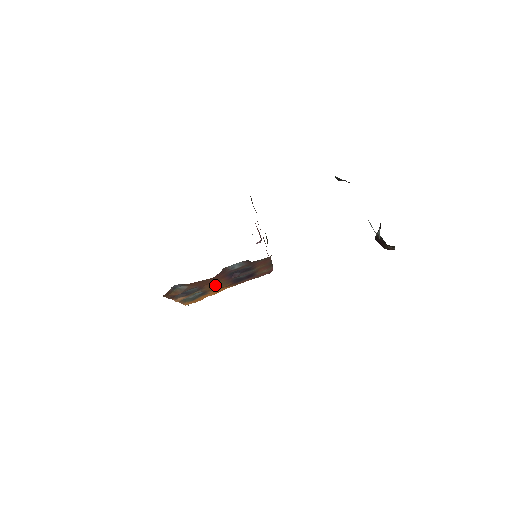
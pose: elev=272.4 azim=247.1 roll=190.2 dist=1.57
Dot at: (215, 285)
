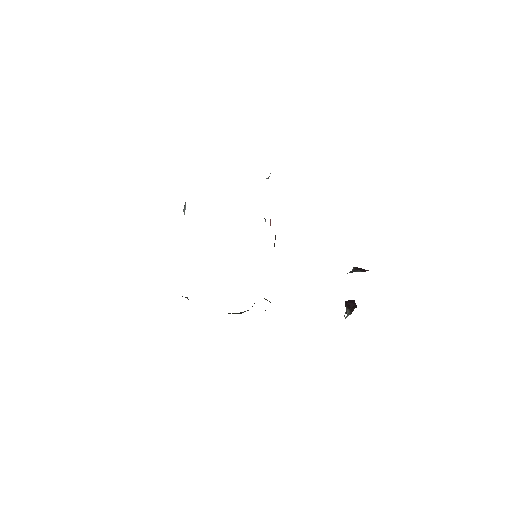
Dot at: occluded
